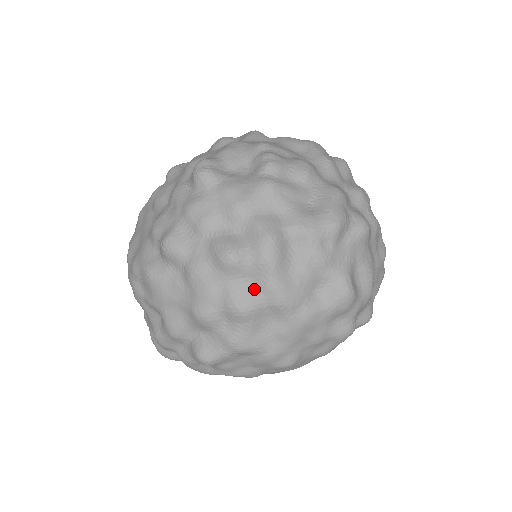
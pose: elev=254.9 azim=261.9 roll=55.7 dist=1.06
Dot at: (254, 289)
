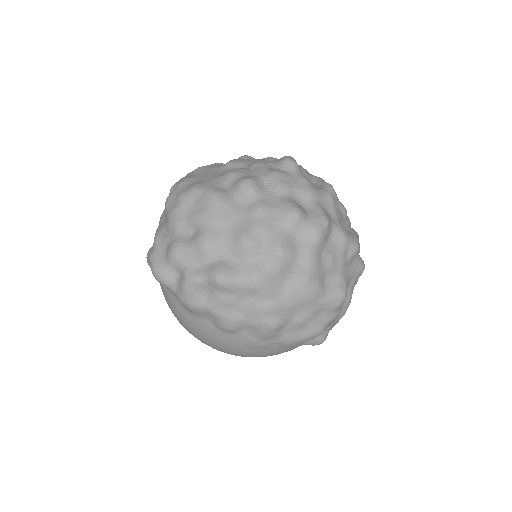
Dot at: (297, 245)
